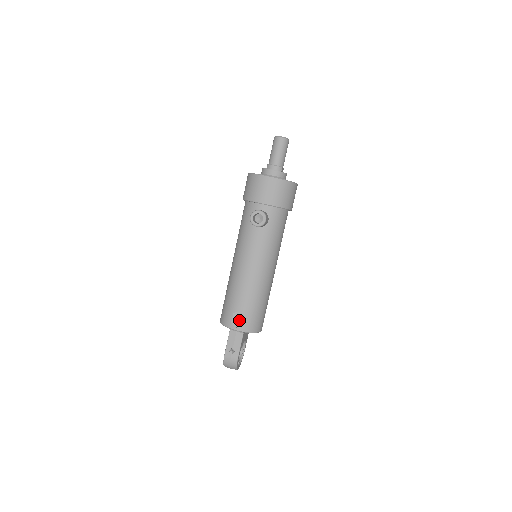
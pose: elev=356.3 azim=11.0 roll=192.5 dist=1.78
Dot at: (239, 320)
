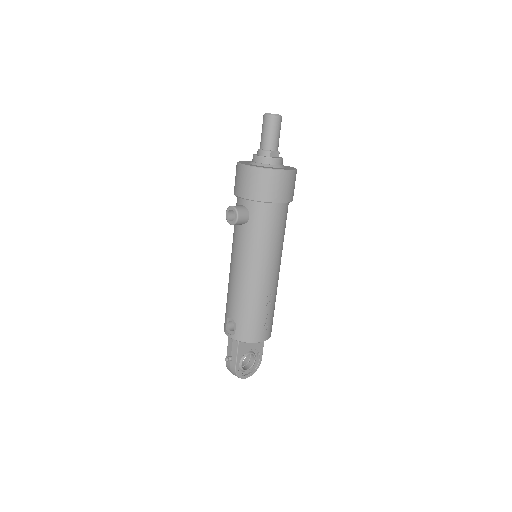
Dot at: occluded
